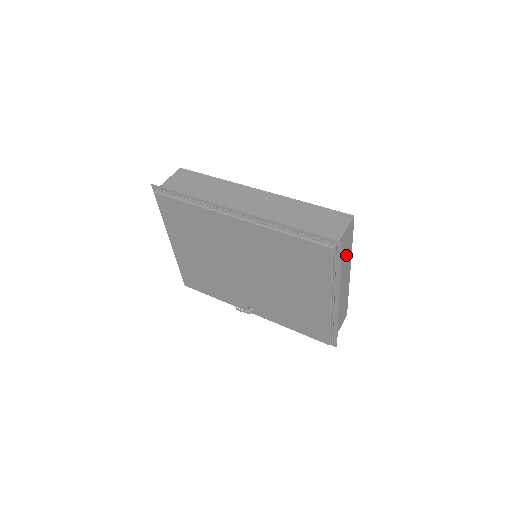
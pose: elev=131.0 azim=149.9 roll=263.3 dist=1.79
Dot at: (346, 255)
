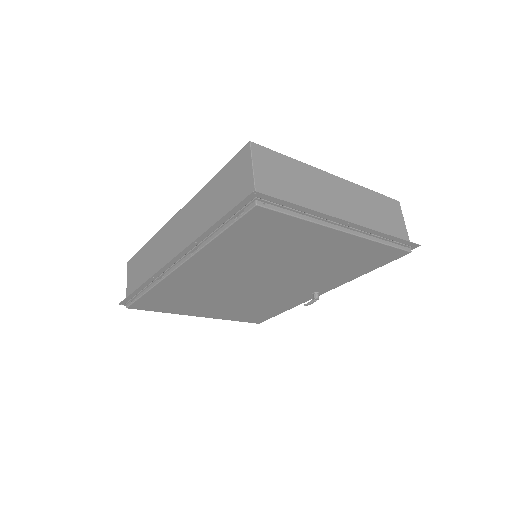
Dot at: (298, 178)
